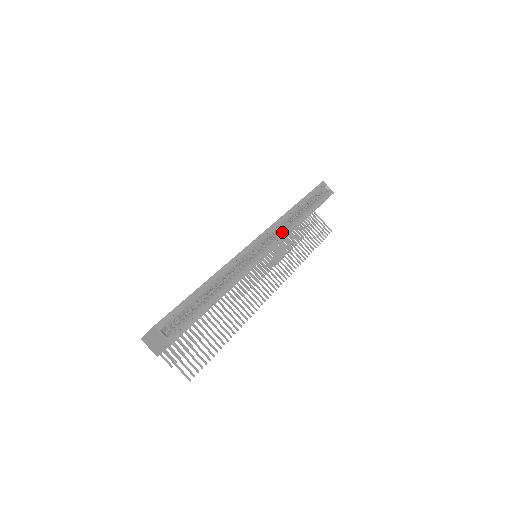
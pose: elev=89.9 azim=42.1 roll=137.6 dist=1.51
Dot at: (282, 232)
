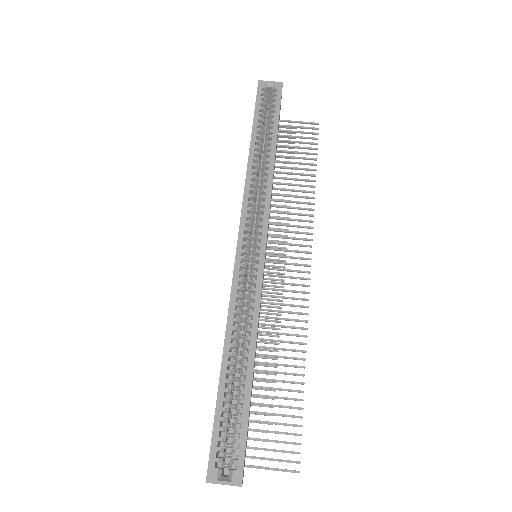
Dot at: (260, 204)
